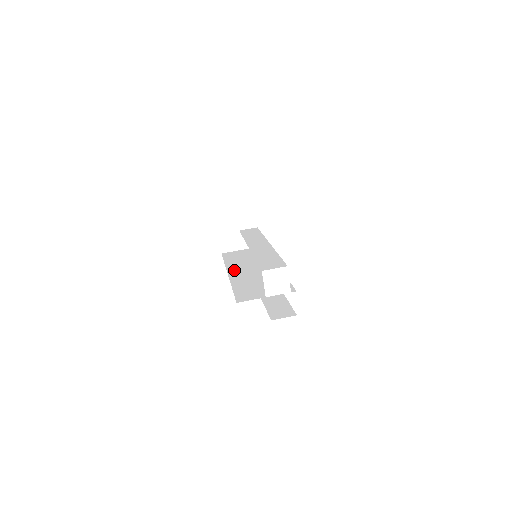
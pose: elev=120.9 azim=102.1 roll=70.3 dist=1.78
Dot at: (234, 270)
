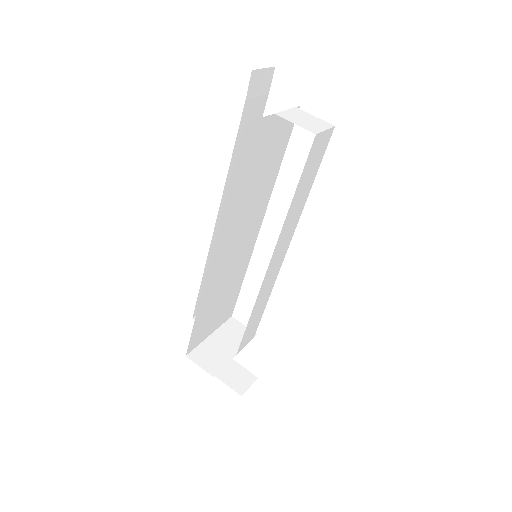
Dot at: occluded
